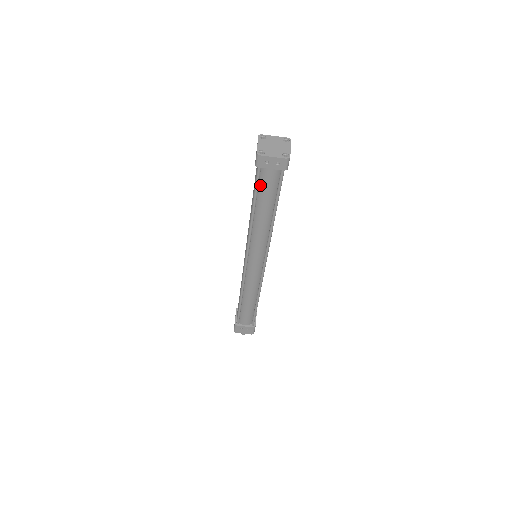
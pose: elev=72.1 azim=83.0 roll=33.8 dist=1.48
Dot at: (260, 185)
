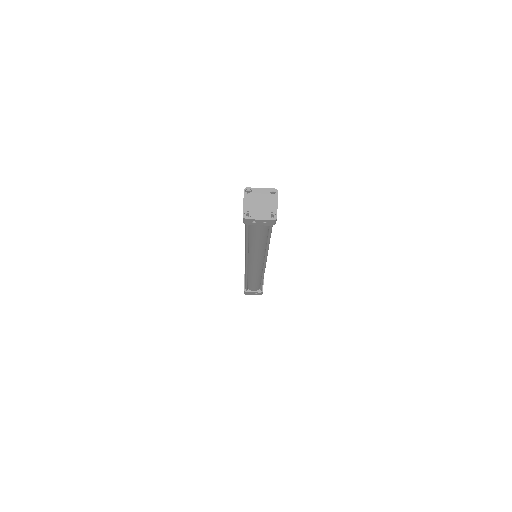
Dot at: (250, 230)
